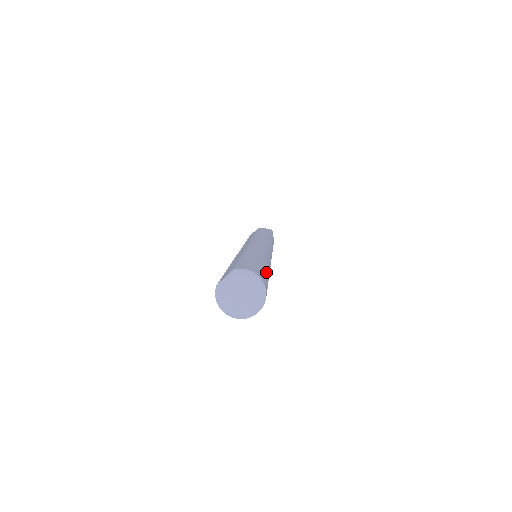
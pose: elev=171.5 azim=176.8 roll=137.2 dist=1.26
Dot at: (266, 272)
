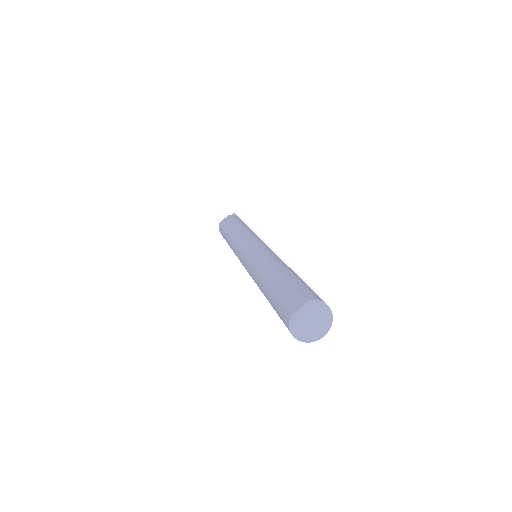
Dot at: occluded
